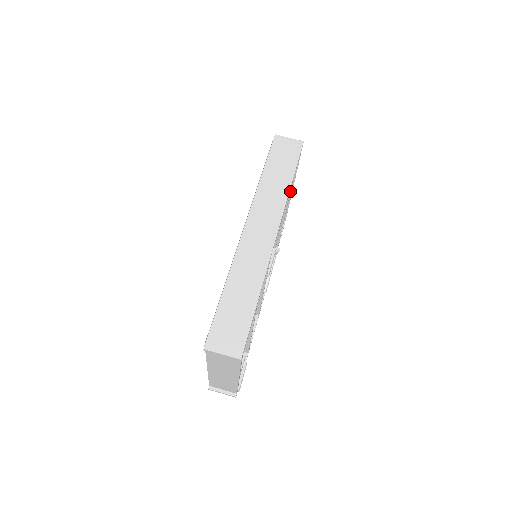
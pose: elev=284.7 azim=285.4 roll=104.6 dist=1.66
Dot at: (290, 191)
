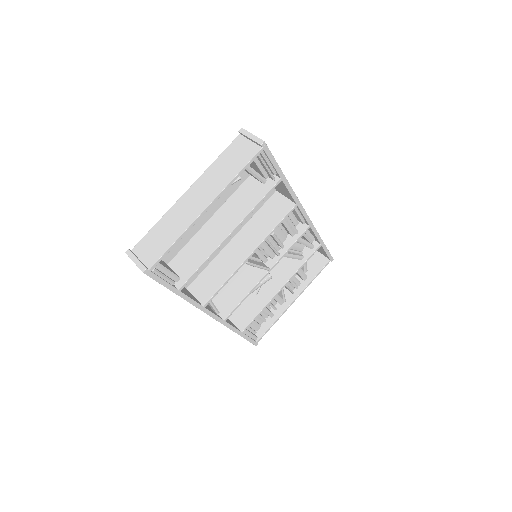
Dot at: (310, 257)
